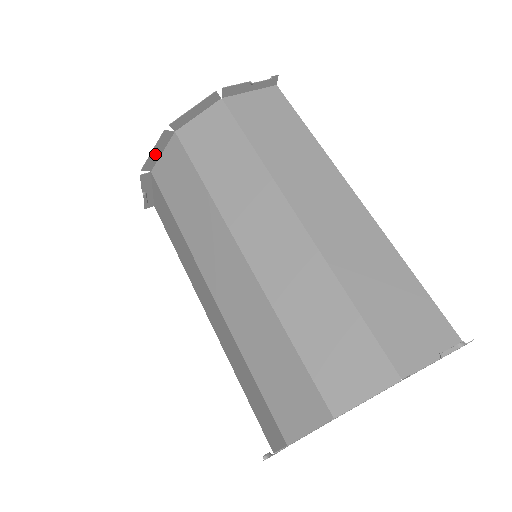
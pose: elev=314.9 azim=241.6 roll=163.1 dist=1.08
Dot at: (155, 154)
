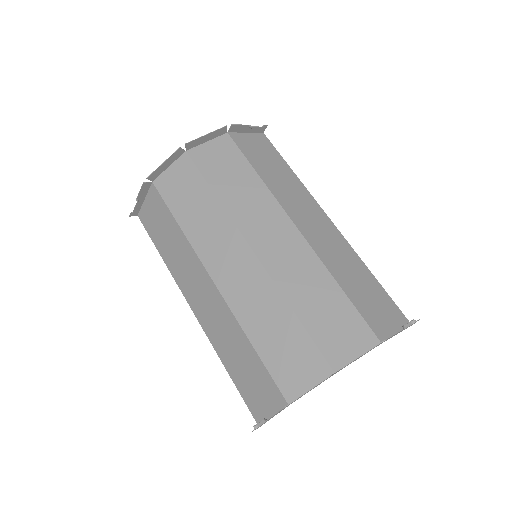
Dot at: (163, 167)
